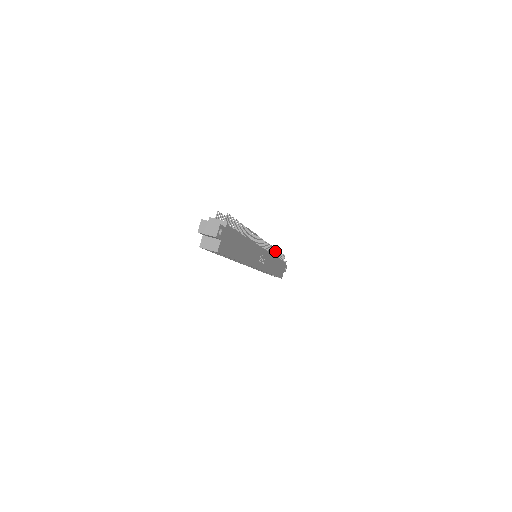
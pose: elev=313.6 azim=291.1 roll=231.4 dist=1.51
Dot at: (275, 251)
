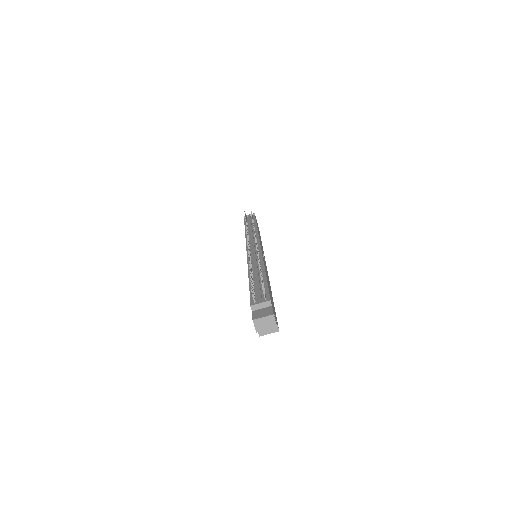
Dot at: occluded
